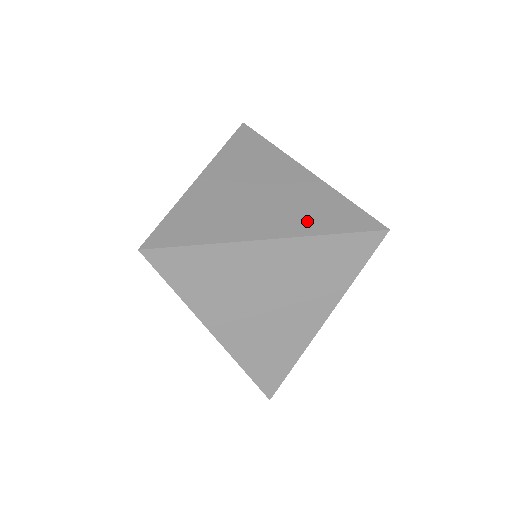
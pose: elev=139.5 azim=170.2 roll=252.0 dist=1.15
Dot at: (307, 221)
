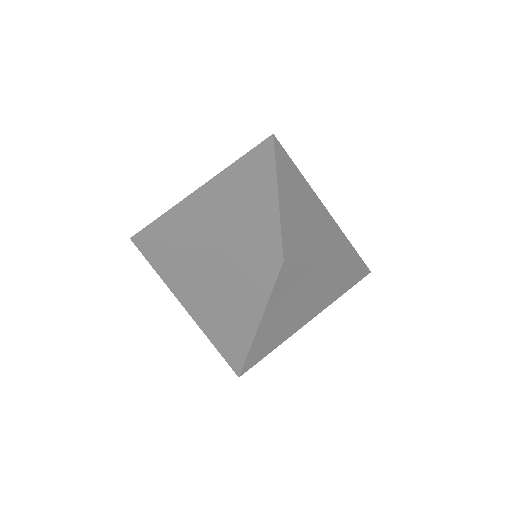
Dot at: (251, 298)
